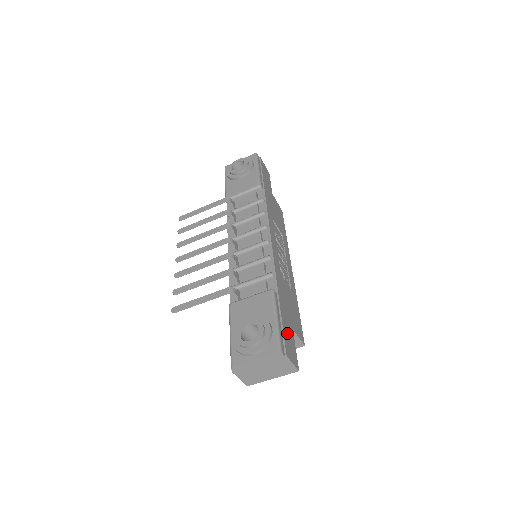
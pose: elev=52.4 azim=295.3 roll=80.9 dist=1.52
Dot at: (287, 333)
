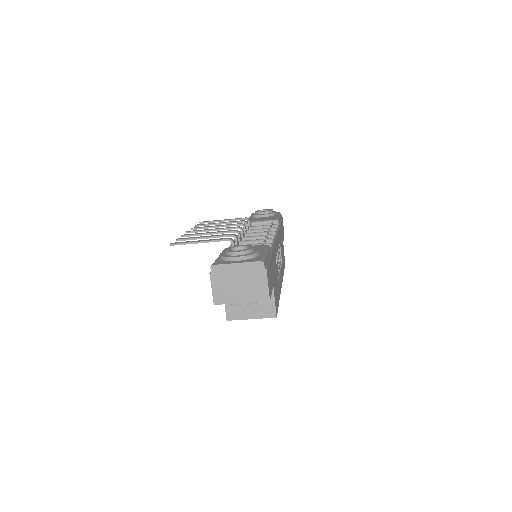
Dot at: (270, 272)
